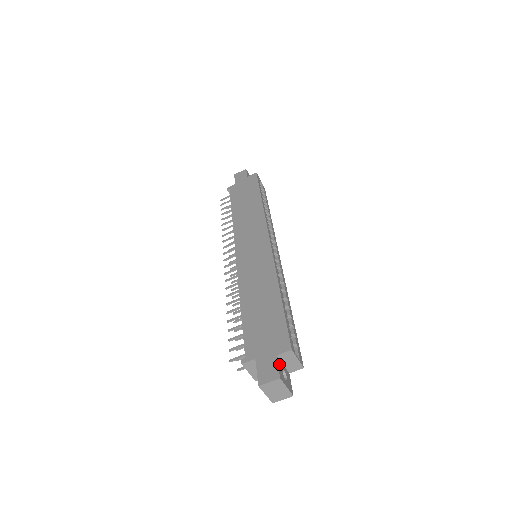
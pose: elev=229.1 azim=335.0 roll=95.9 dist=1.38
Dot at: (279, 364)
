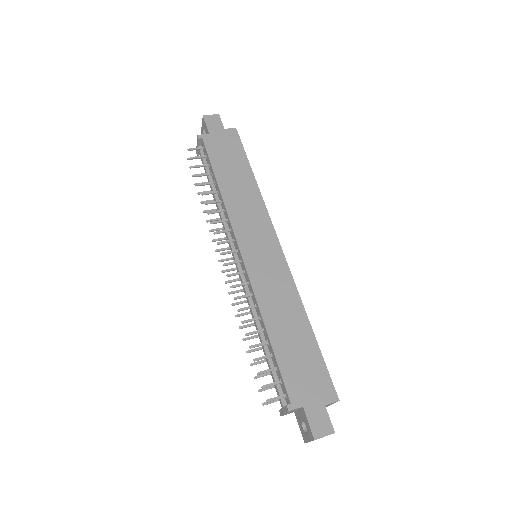
Dot at: (326, 414)
